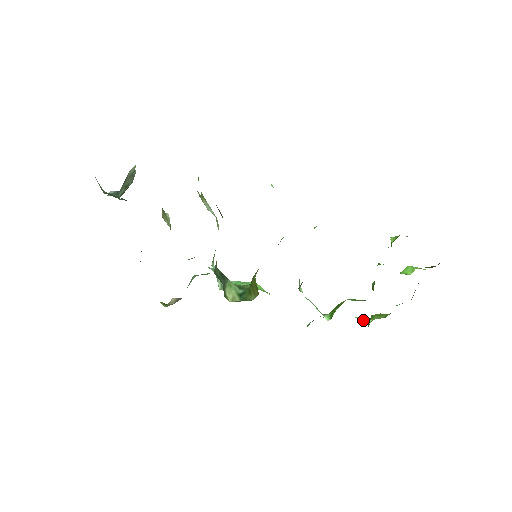
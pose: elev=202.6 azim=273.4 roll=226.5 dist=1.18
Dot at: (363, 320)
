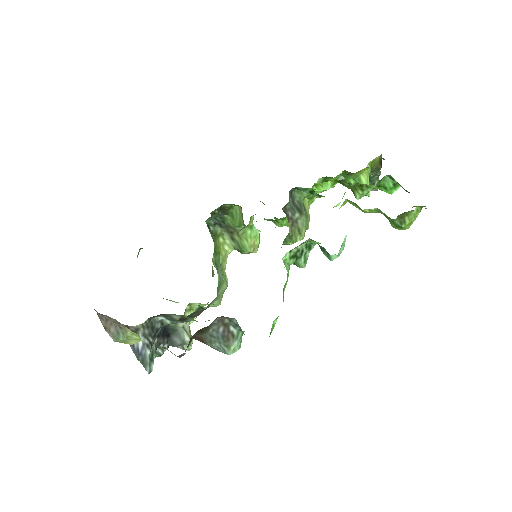
Dot at: occluded
